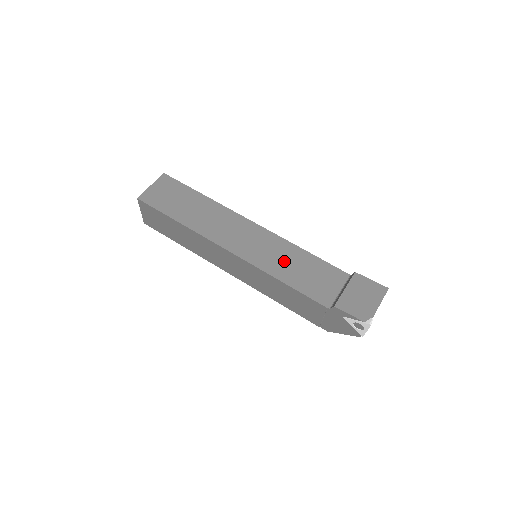
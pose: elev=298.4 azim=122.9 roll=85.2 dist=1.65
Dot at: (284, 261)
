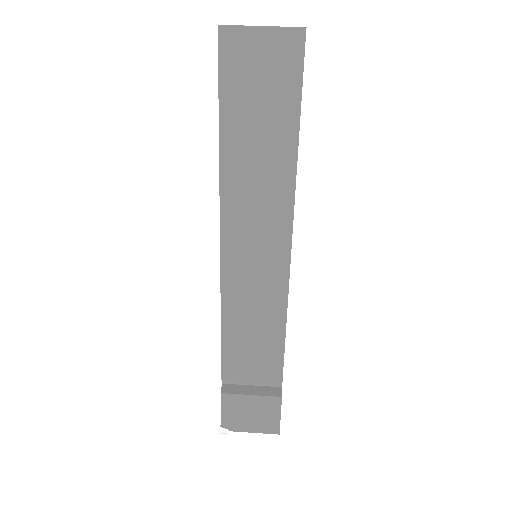
Dot at: (252, 312)
